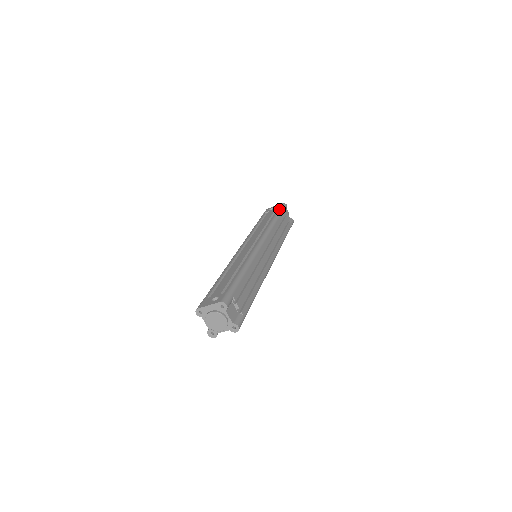
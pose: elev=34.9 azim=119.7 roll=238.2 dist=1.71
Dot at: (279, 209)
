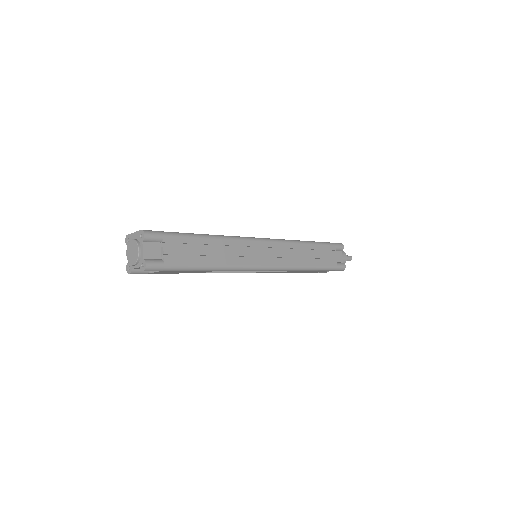
Dot at: (328, 242)
